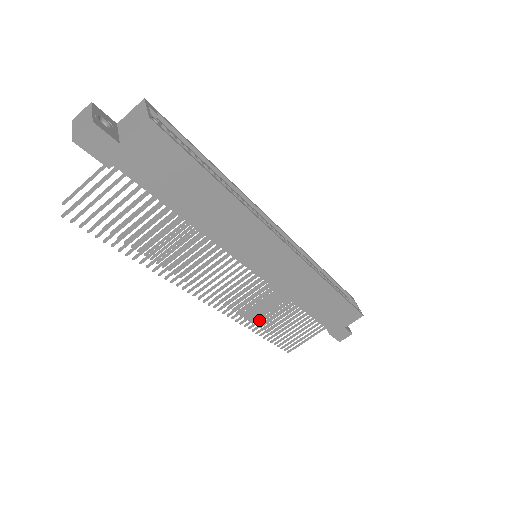
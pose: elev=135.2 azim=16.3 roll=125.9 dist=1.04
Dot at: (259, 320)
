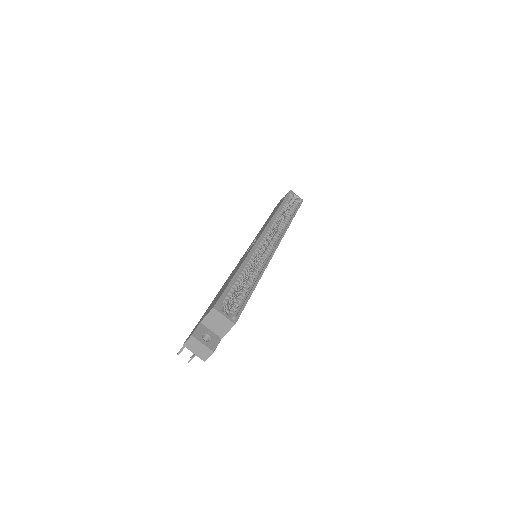
Dot at: occluded
